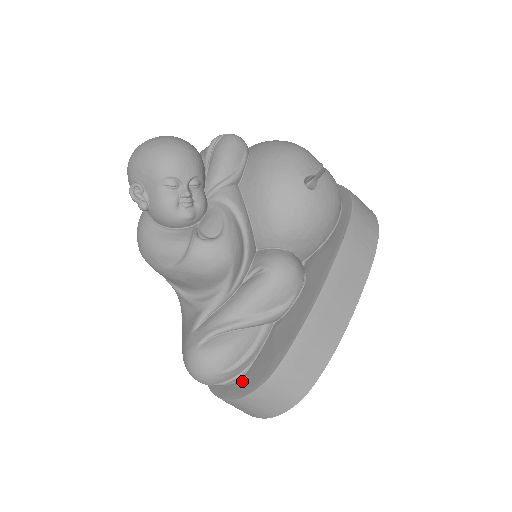
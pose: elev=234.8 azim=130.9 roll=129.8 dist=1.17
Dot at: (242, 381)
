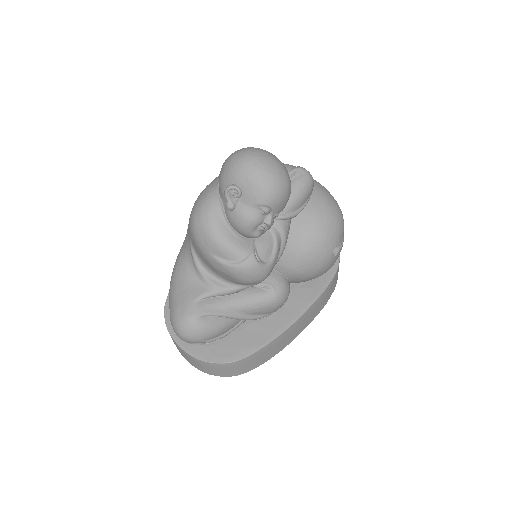
Dot at: (206, 347)
